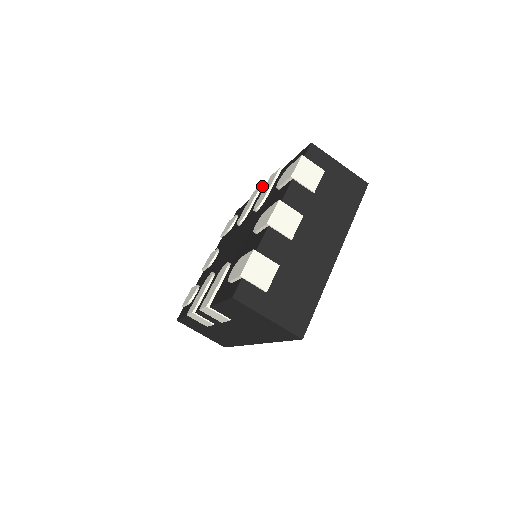
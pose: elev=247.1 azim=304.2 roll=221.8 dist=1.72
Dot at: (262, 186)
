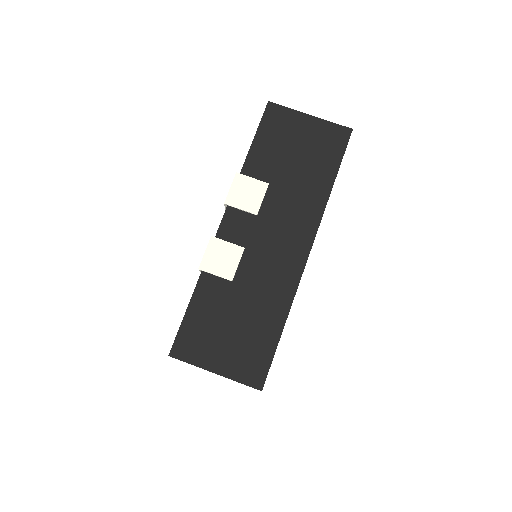
Dot at: occluded
